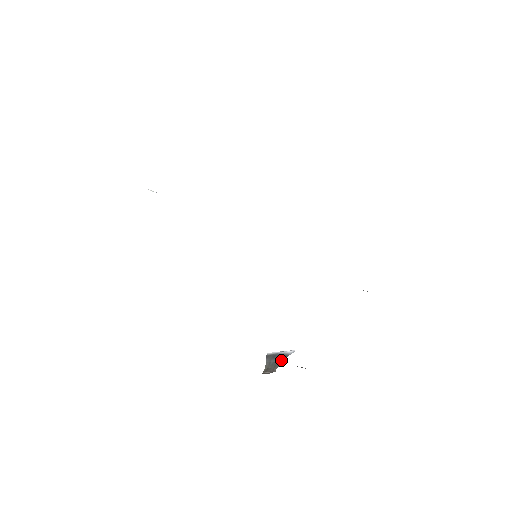
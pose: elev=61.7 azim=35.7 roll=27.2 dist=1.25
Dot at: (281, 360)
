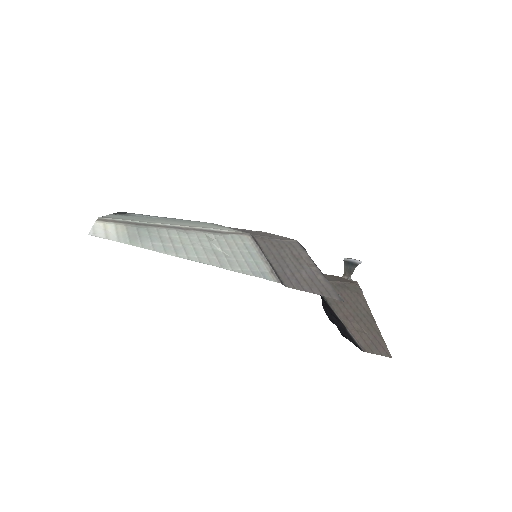
Dot at: (354, 267)
